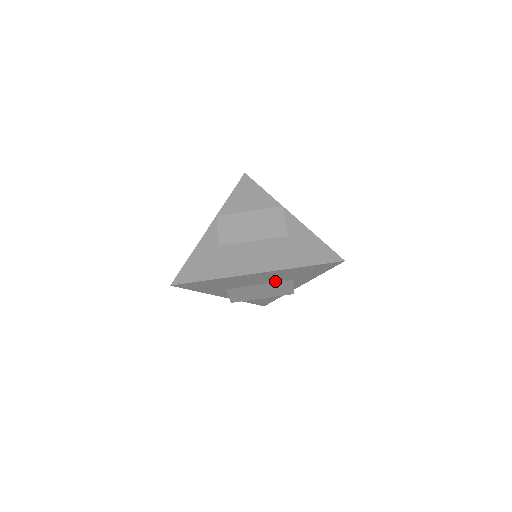
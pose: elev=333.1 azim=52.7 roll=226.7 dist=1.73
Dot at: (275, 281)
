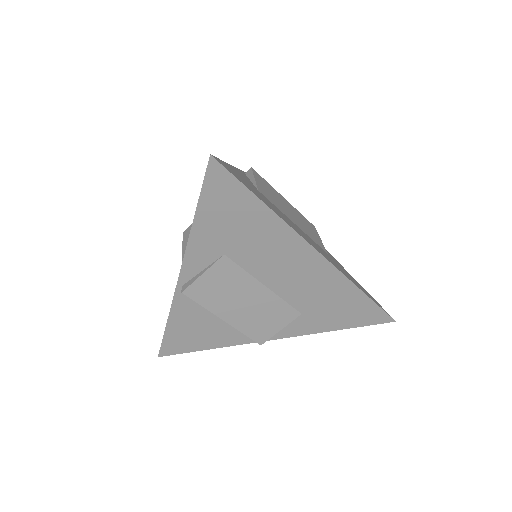
Dot at: (287, 296)
